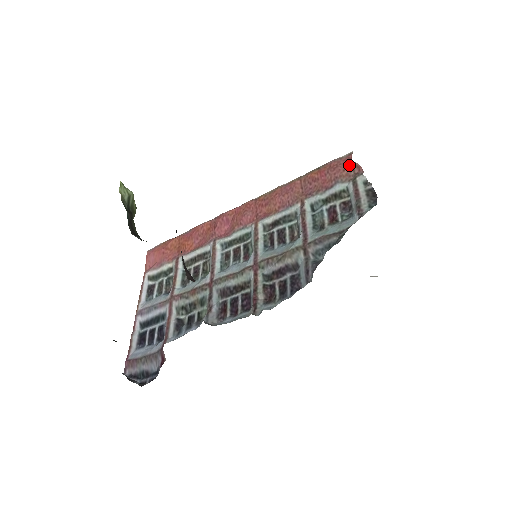
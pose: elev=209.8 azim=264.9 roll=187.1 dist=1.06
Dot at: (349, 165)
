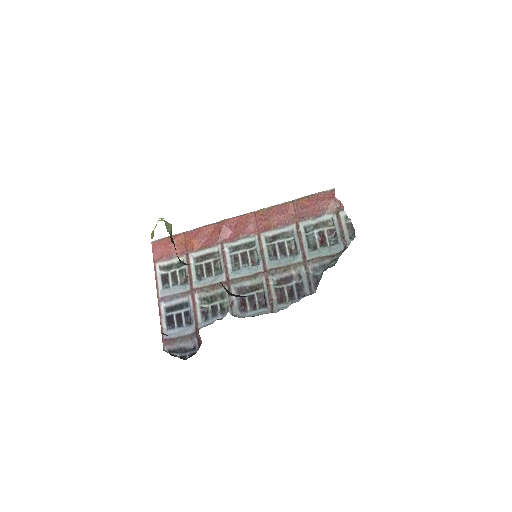
Dot at: (333, 200)
